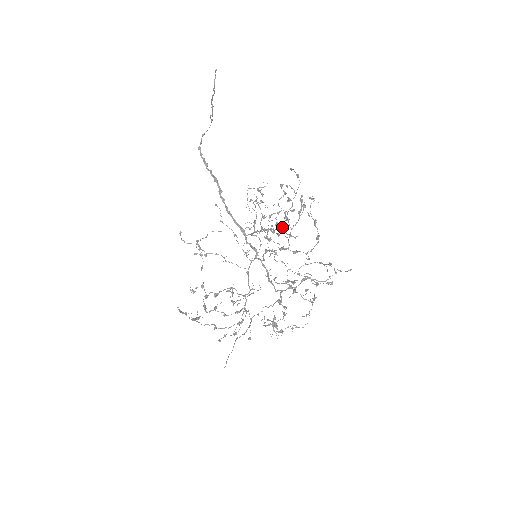
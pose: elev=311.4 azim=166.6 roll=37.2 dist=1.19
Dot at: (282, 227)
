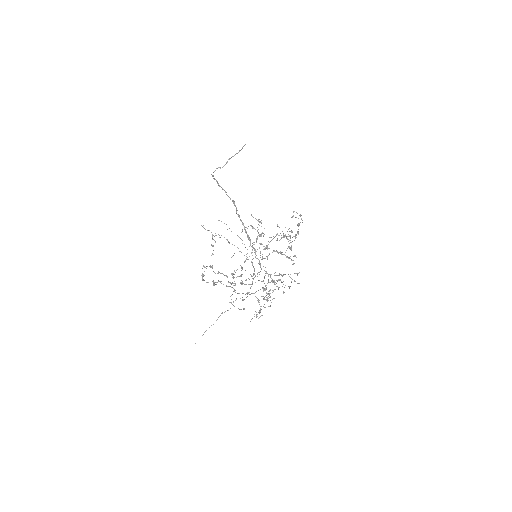
Dot at: occluded
